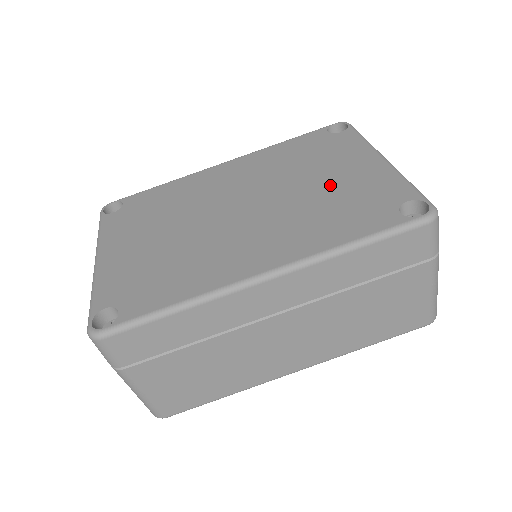
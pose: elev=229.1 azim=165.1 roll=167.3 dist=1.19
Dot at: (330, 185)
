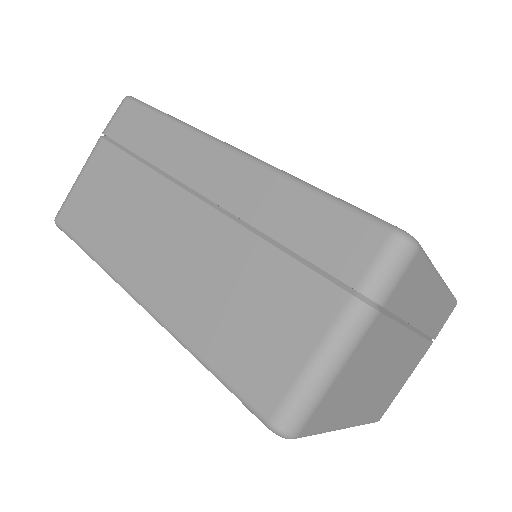
Dot at: occluded
